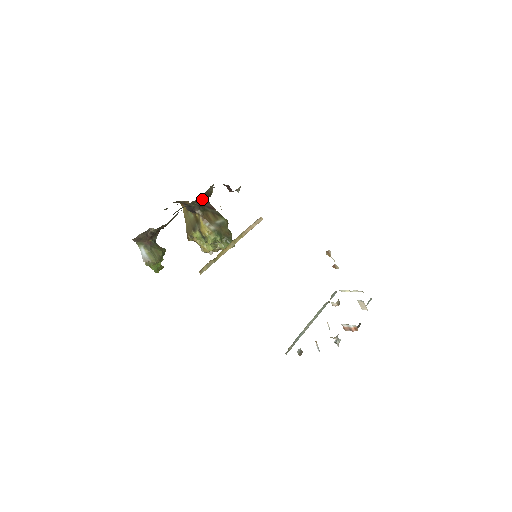
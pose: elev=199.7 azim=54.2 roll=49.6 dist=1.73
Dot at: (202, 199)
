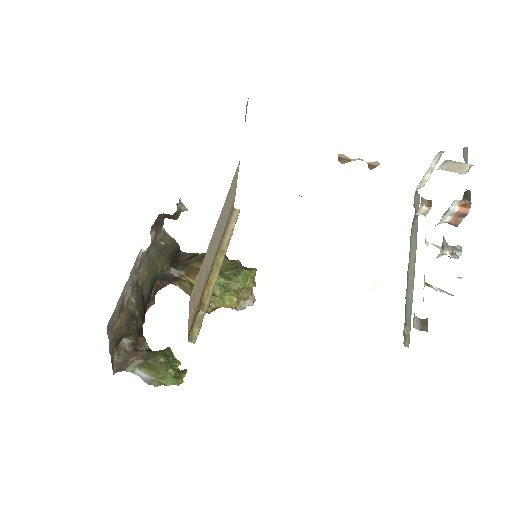
Dot at: (169, 257)
